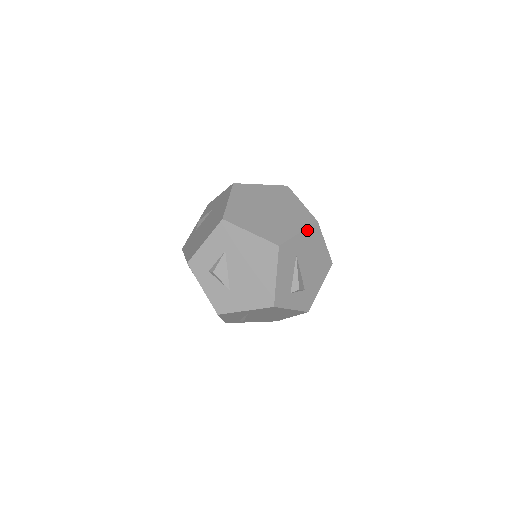
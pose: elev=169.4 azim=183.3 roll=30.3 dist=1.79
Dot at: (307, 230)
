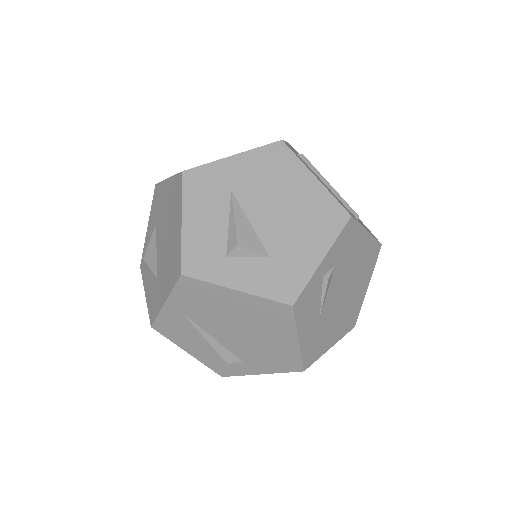
Dot at: (255, 152)
